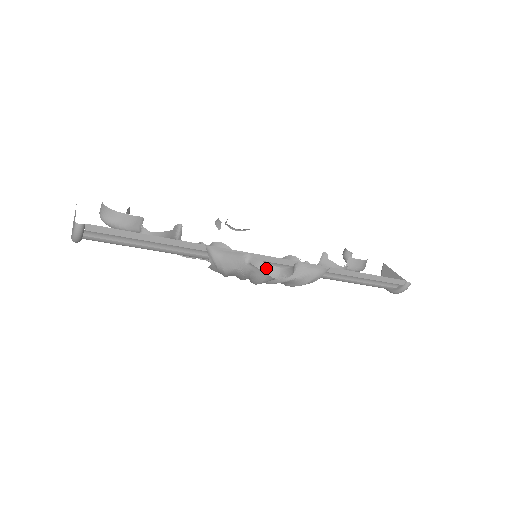
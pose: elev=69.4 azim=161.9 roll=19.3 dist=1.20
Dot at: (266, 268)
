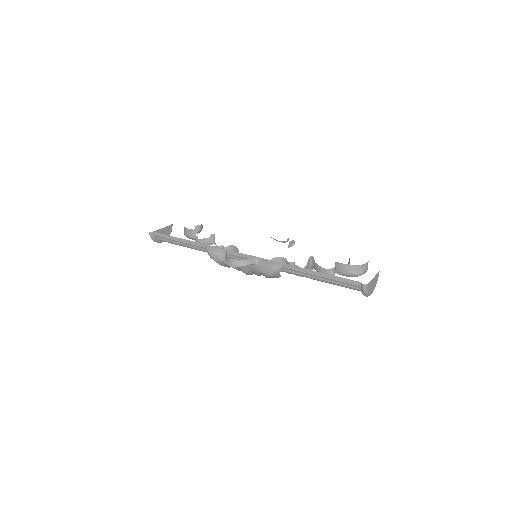
Dot at: (227, 259)
